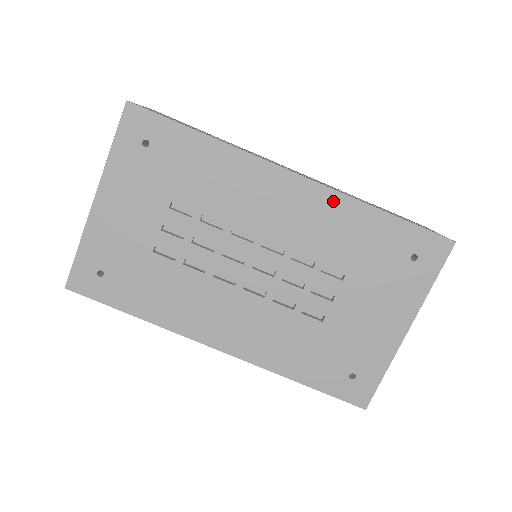
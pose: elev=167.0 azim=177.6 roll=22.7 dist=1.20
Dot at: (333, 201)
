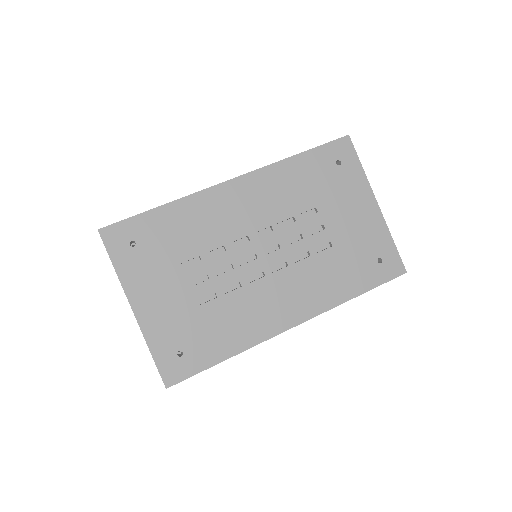
Dot at: (268, 174)
